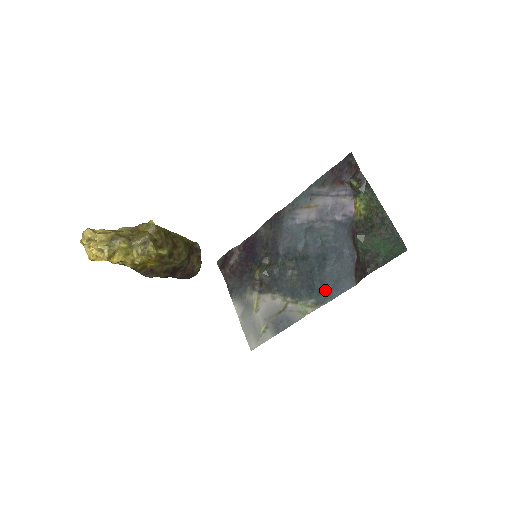
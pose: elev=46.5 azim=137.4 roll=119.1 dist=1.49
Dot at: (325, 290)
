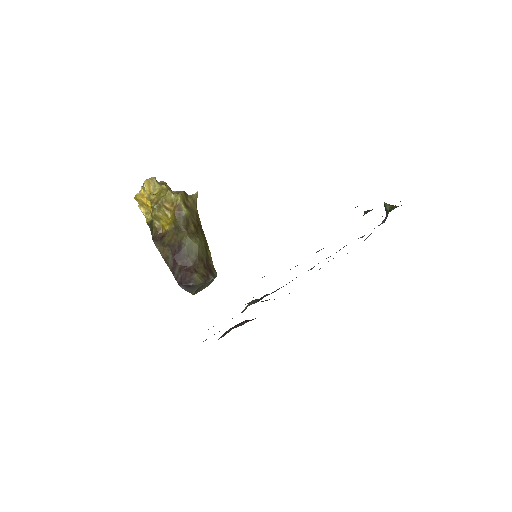
Dot at: occluded
